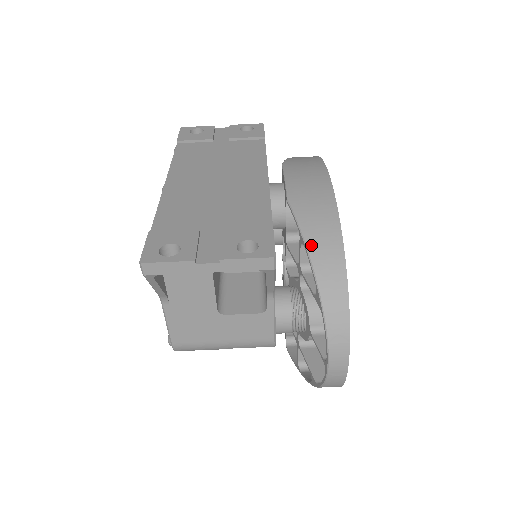
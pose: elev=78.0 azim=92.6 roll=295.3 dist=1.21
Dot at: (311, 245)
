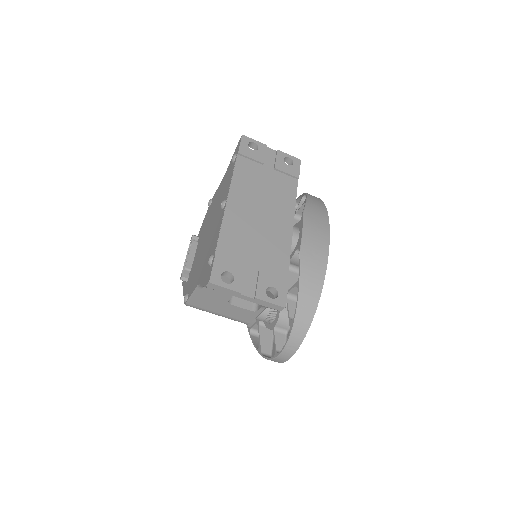
Dot at: (302, 292)
